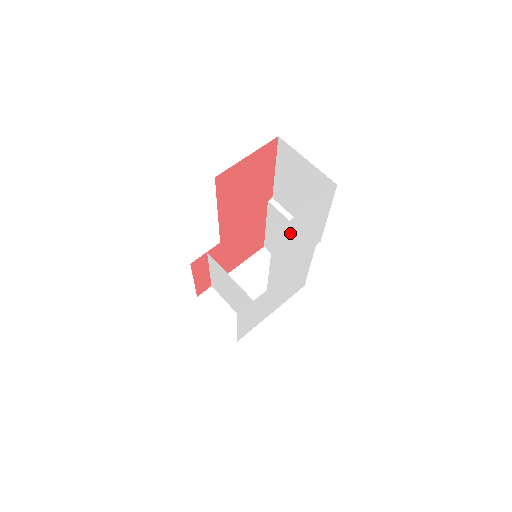
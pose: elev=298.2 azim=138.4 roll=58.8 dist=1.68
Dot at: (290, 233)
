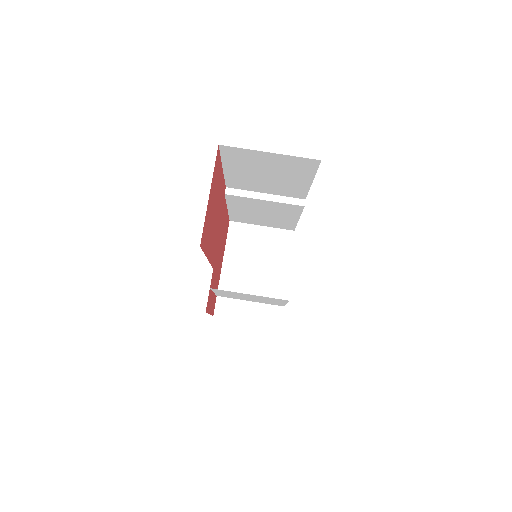
Dot at: occluded
